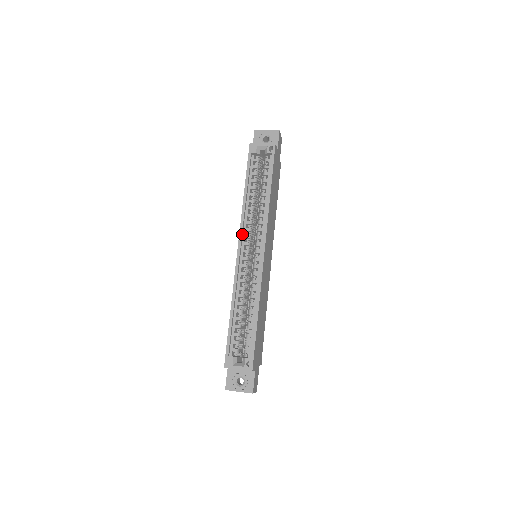
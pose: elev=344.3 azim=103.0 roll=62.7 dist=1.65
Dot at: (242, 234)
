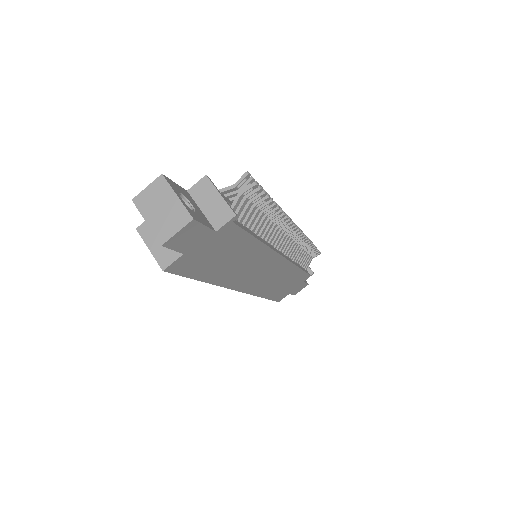
Dot at: occluded
